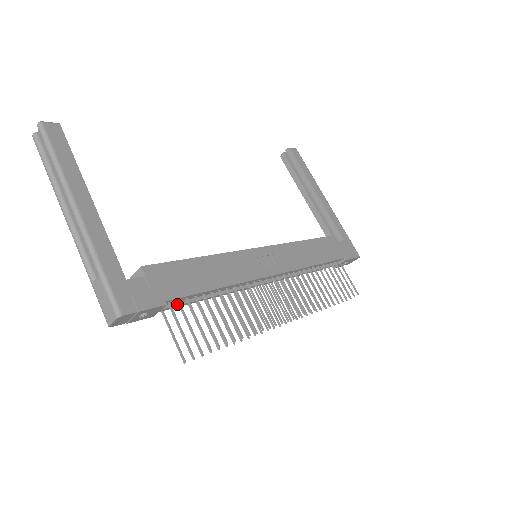
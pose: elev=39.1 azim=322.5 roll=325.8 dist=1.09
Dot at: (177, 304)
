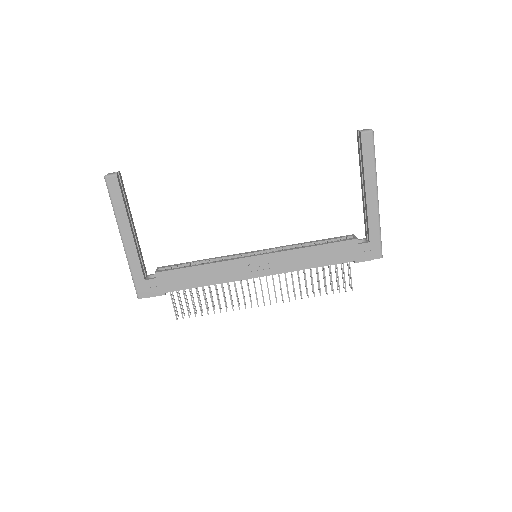
Dot at: occluded
